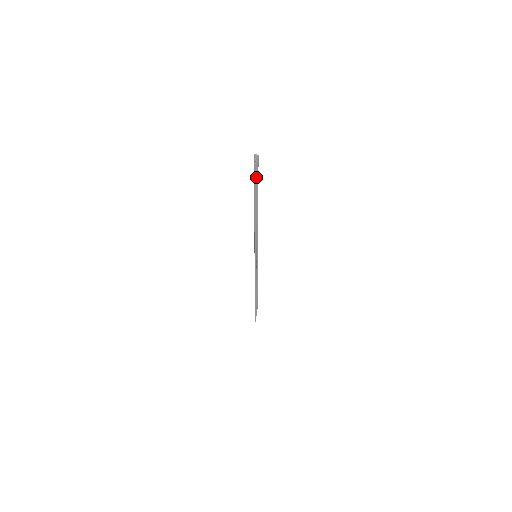
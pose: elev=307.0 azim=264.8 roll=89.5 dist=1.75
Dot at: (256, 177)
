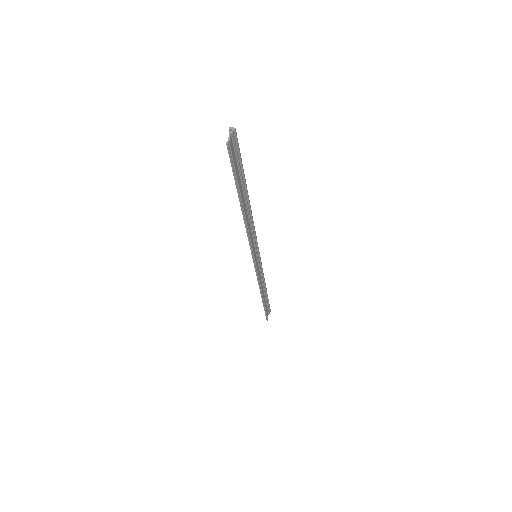
Dot at: (233, 162)
